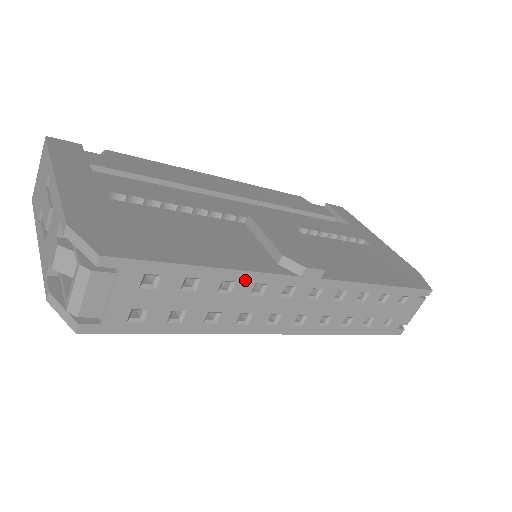
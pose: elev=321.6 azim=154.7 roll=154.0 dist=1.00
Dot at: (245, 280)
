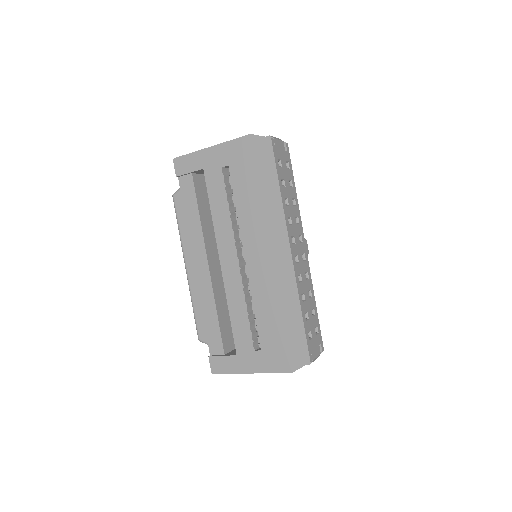
Dot at: (297, 210)
